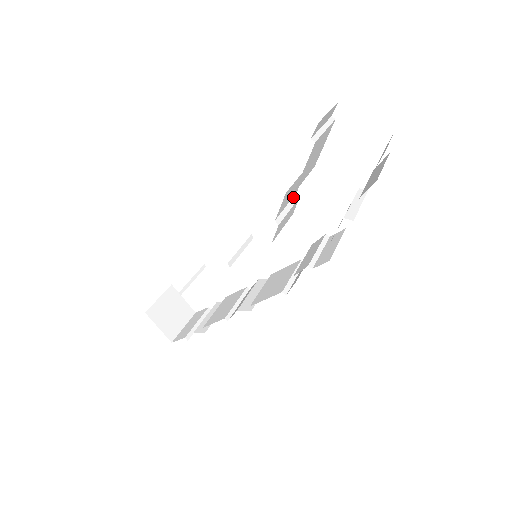
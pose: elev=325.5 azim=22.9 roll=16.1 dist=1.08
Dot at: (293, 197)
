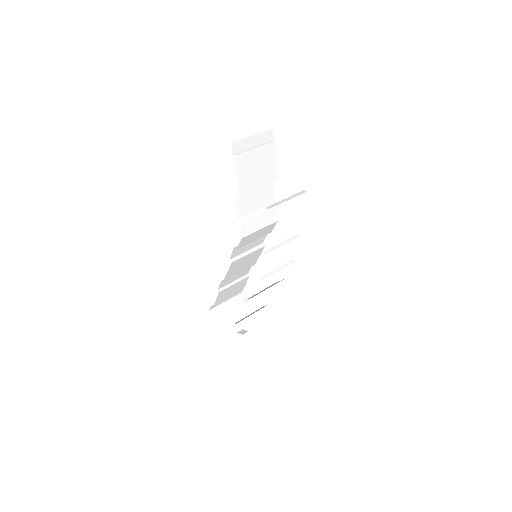
Dot at: occluded
